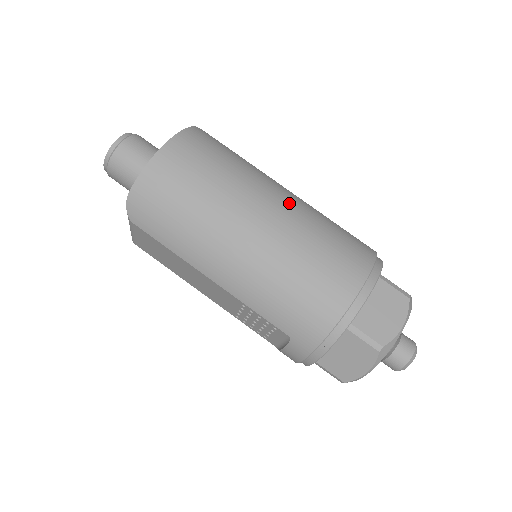
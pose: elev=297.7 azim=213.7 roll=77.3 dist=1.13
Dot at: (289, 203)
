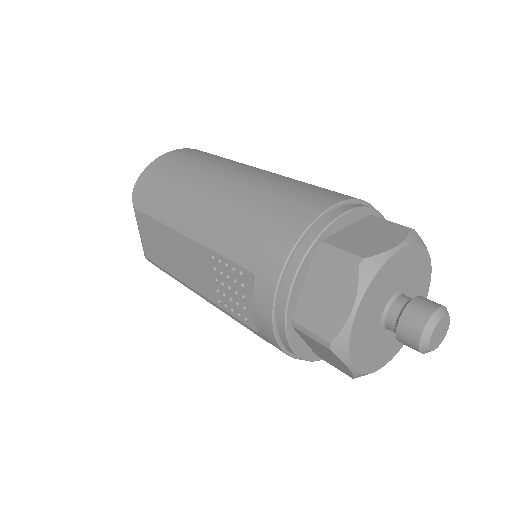
Dot at: occluded
